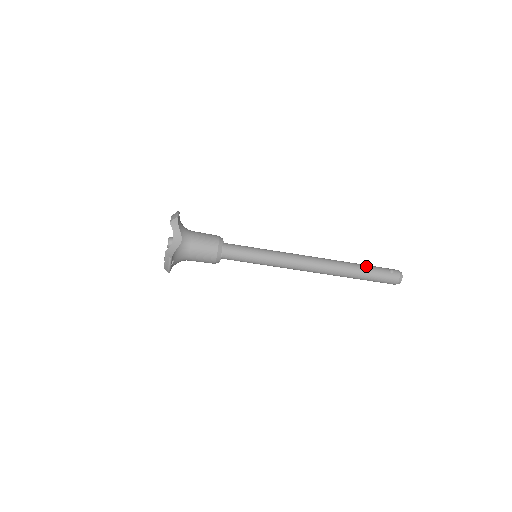
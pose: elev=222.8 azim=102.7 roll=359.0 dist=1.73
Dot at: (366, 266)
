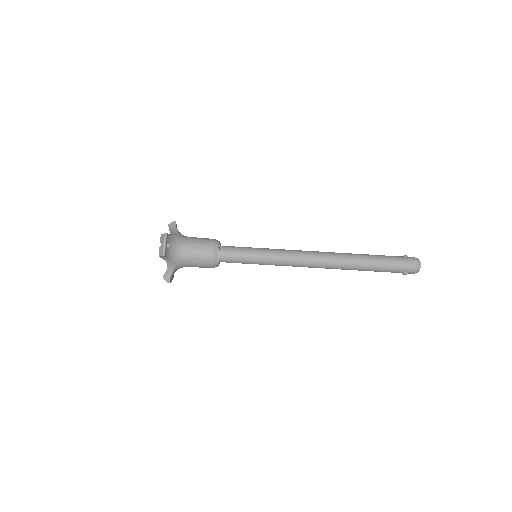
Dot at: occluded
